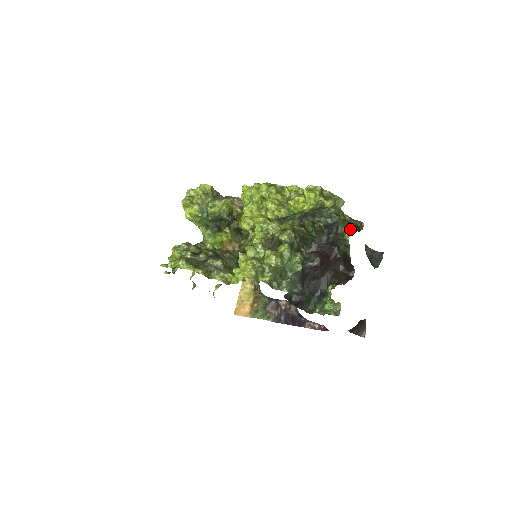
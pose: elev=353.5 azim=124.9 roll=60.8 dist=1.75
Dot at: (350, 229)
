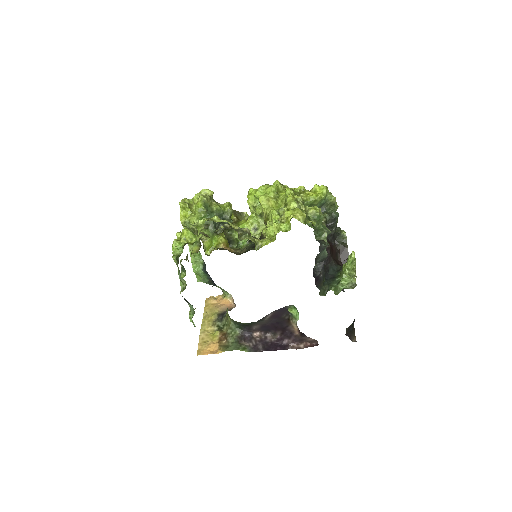
Dot at: occluded
